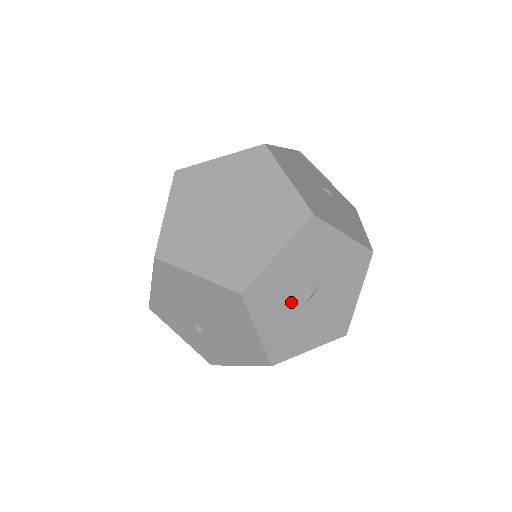
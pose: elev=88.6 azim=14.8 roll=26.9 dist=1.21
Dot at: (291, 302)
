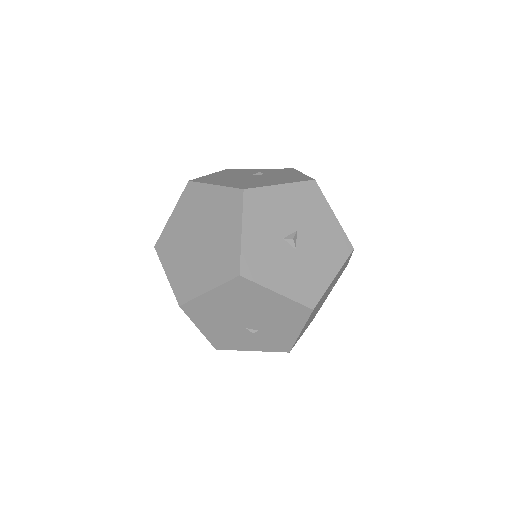
Dot at: (284, 256)
